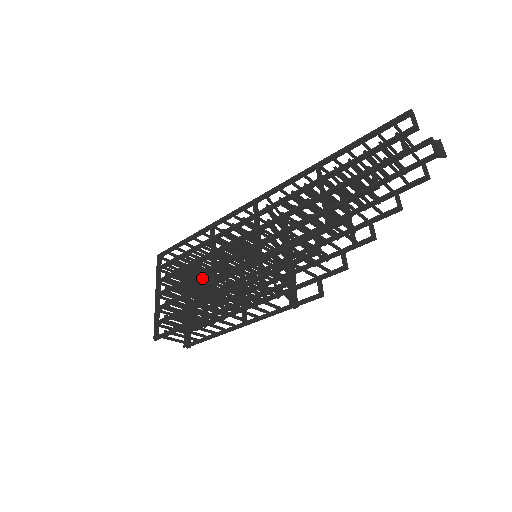
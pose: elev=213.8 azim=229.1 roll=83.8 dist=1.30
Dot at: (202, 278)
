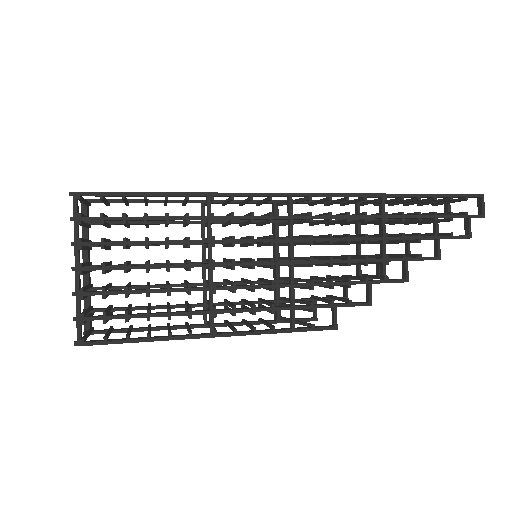
Dot at: occluded
